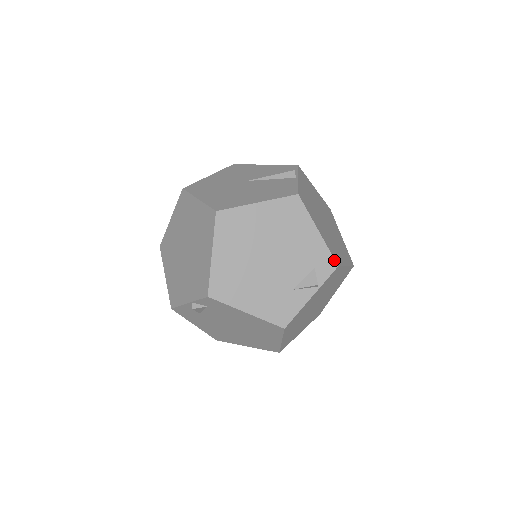
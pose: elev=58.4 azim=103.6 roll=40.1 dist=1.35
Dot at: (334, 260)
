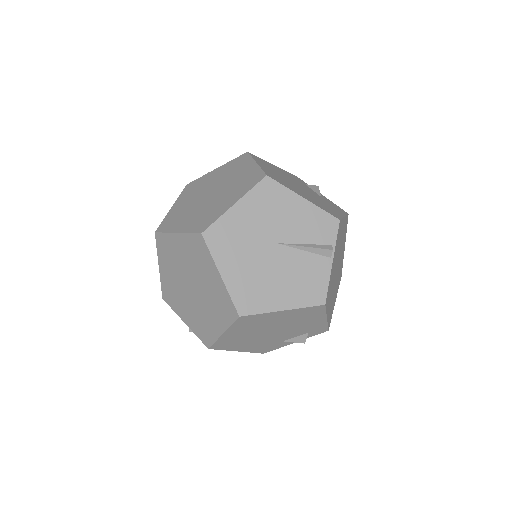
Dot at: (328, 329)
